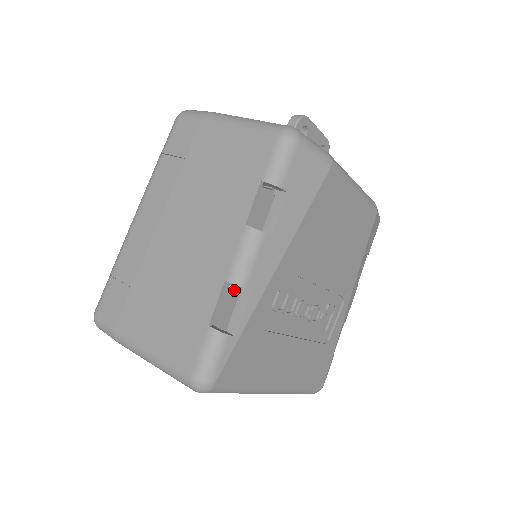
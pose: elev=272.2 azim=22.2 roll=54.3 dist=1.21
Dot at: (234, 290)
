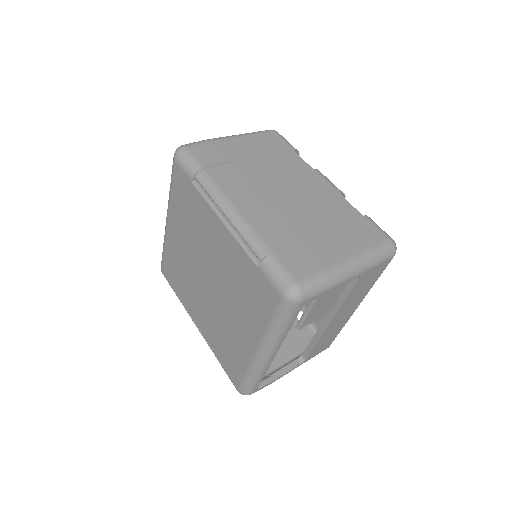
Dot at: occluded
